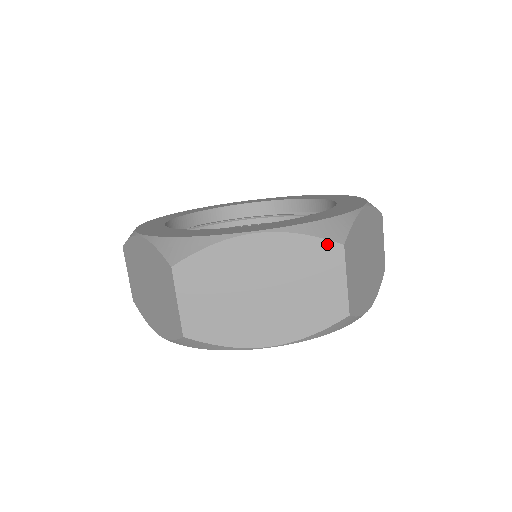
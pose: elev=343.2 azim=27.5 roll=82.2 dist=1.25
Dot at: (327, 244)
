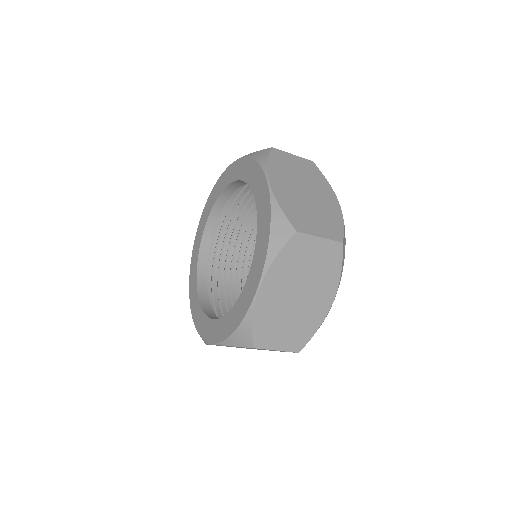
Dot at: (290, 243)
